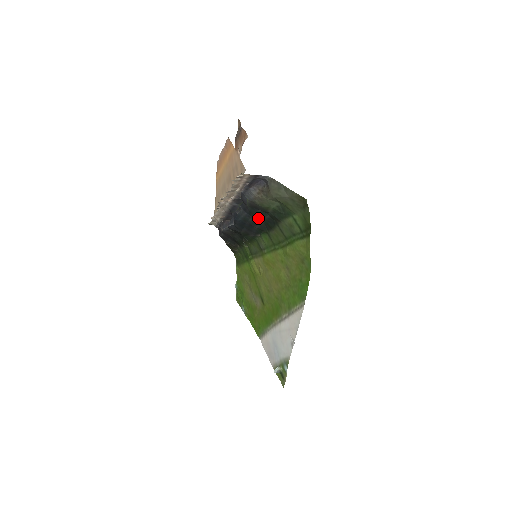
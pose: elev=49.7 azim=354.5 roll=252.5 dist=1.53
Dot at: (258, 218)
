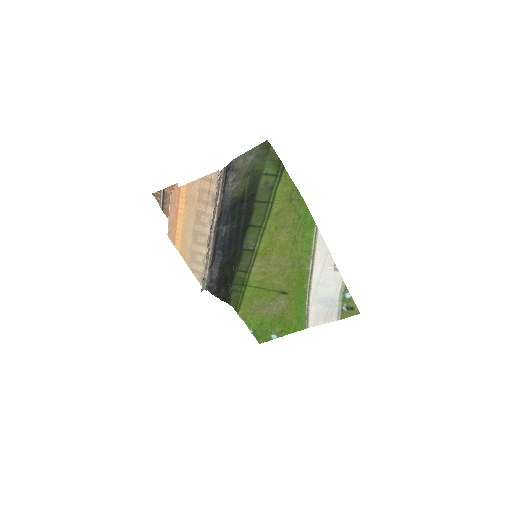
Dot at: (239, 217)
